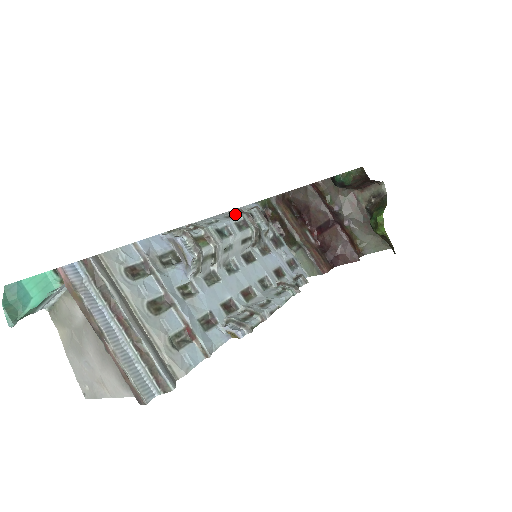
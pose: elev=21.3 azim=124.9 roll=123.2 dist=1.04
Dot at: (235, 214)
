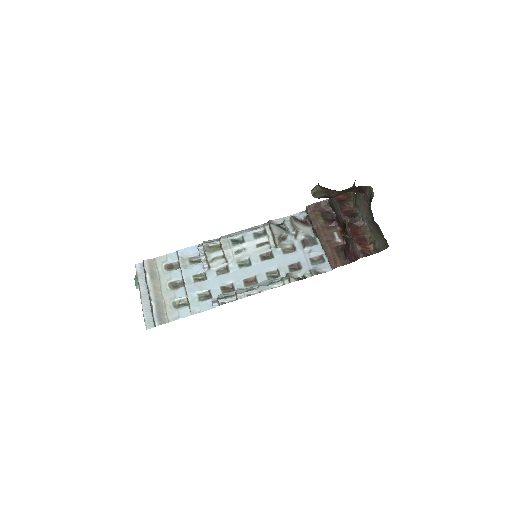
Dot at: (263, 226)
